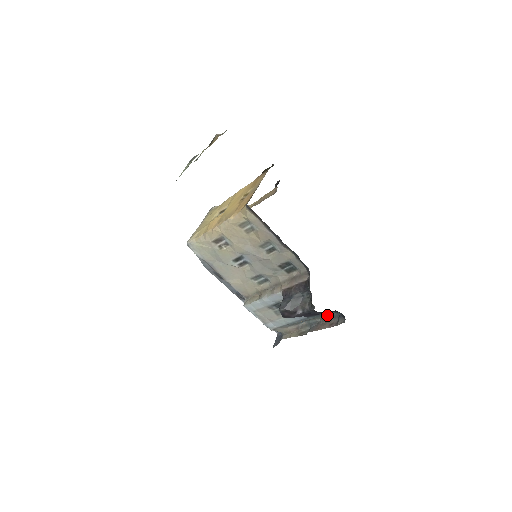
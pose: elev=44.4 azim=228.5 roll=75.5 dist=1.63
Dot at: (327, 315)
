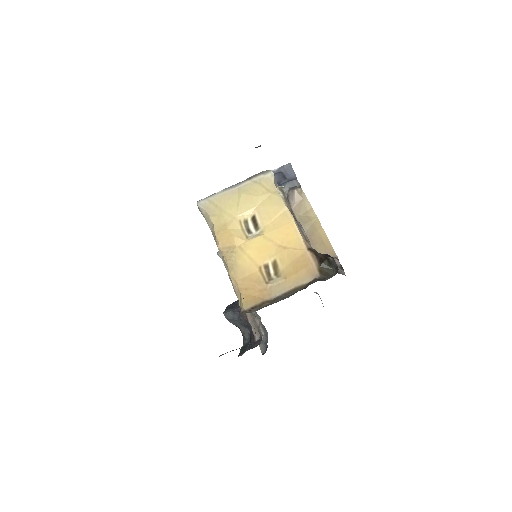
Dot at: (264, 326)
